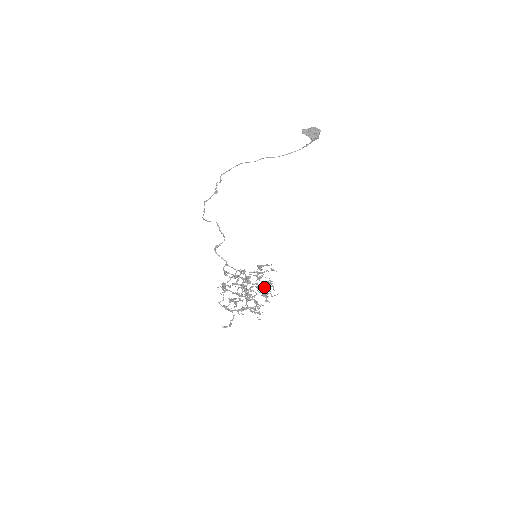
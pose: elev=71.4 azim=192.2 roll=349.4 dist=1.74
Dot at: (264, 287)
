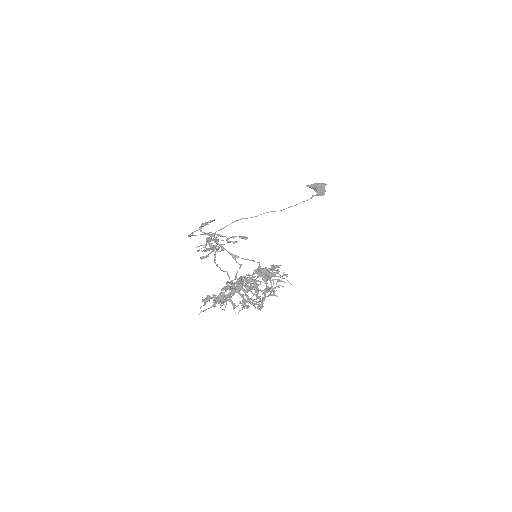
Dot at: occluded
